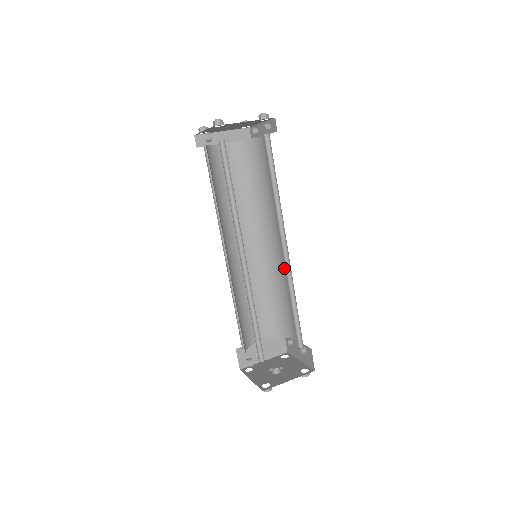
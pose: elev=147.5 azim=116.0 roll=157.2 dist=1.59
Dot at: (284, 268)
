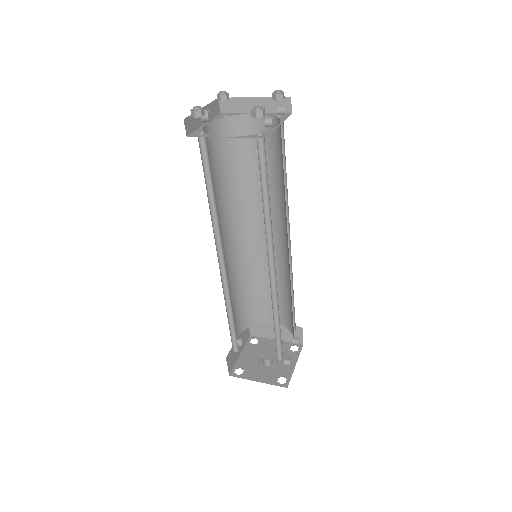
Dot at: occluded
